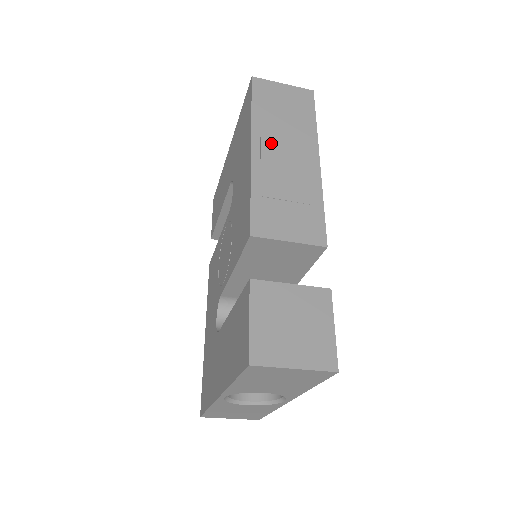
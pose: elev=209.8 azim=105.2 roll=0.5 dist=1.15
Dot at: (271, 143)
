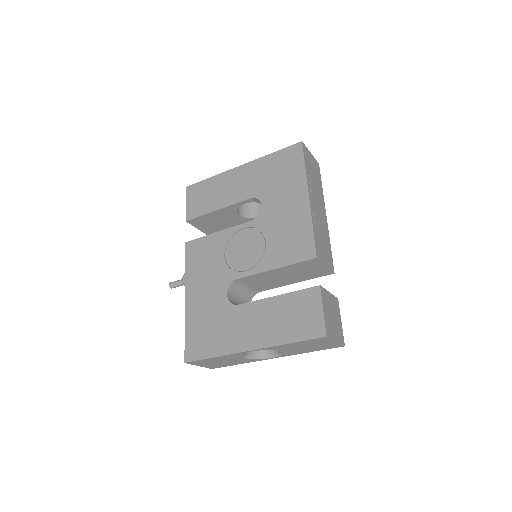
Dot at: (314, 196)
